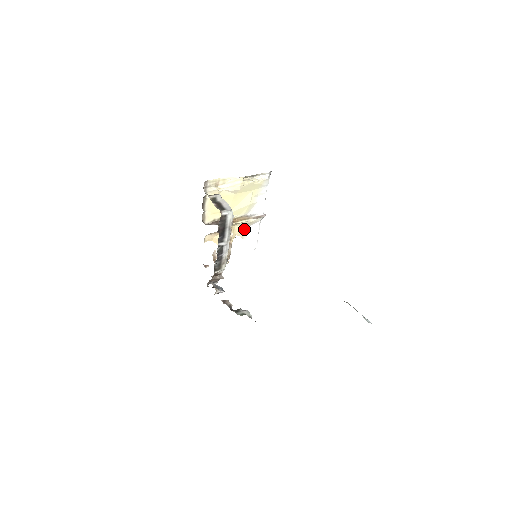
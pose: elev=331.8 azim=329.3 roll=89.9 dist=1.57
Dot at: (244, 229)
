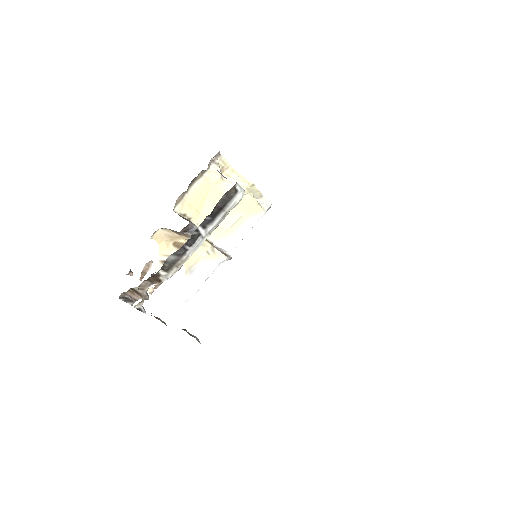
Dot at: (197, 261)
